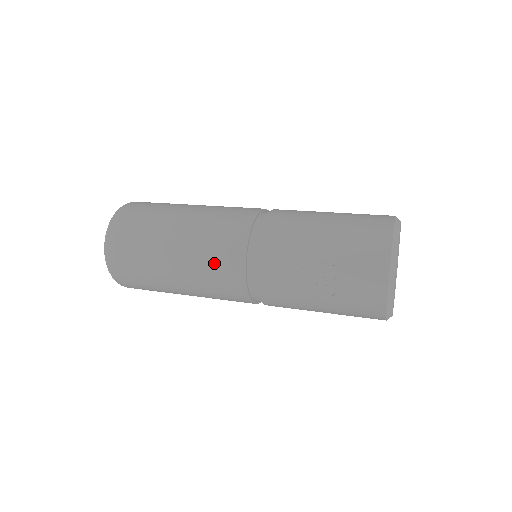
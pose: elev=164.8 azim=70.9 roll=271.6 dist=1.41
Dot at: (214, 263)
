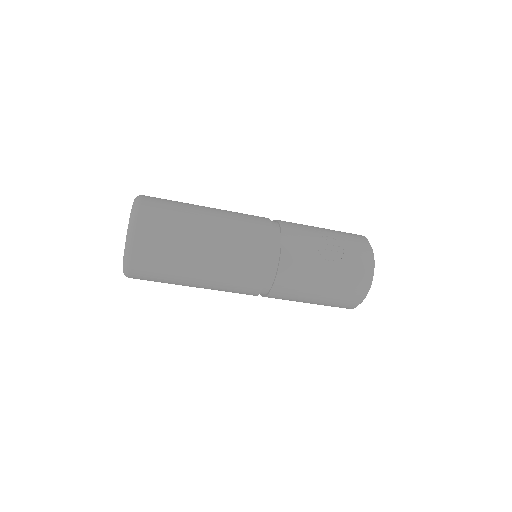
Dot at: (247, 230)
